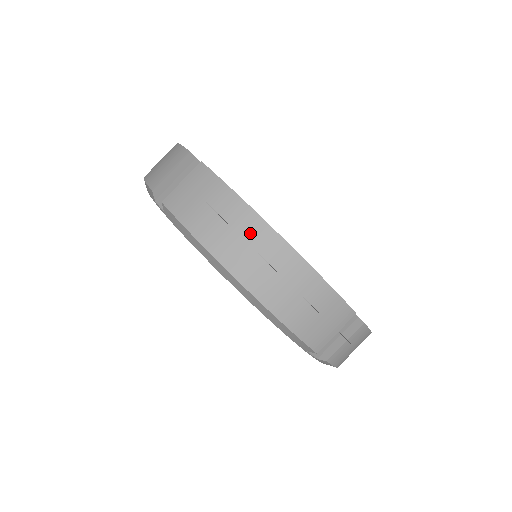
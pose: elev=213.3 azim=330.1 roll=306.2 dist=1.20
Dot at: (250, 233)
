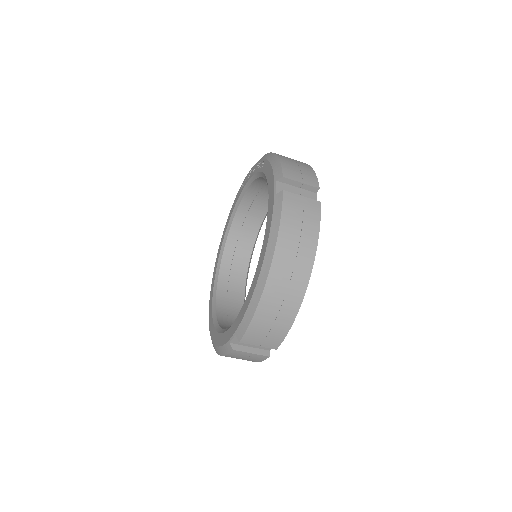
Dot at: (301, 263)
